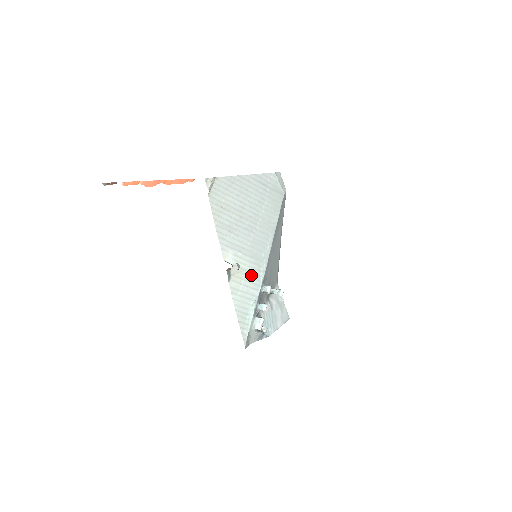
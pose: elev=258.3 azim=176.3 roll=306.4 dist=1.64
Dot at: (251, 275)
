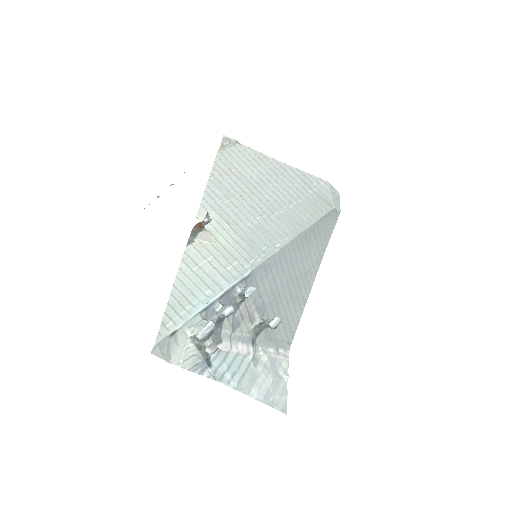
Dot at: (229, 258)
